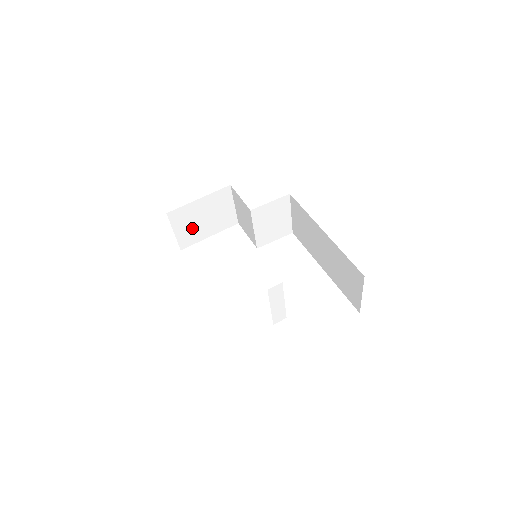
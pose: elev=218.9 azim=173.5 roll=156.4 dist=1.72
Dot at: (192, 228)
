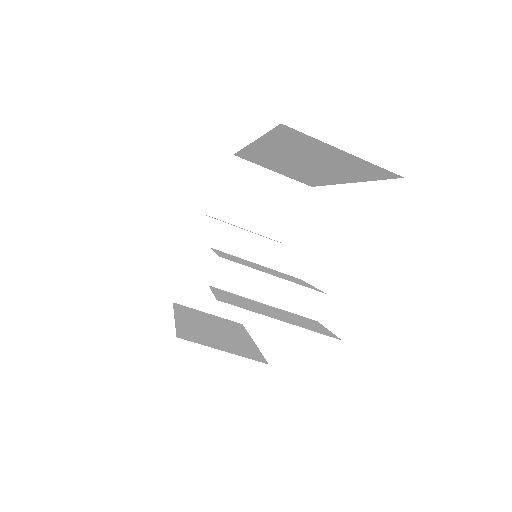
Dot at: occluded
